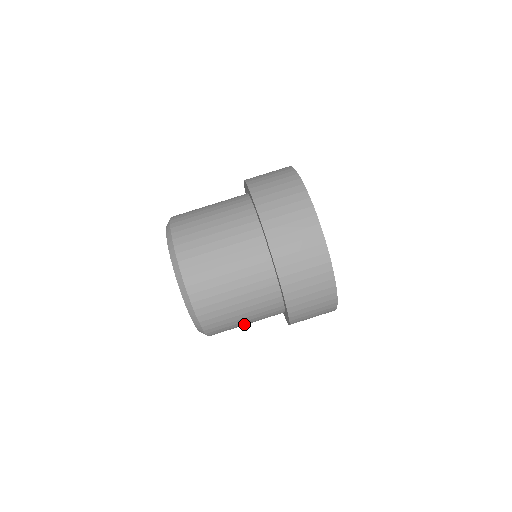
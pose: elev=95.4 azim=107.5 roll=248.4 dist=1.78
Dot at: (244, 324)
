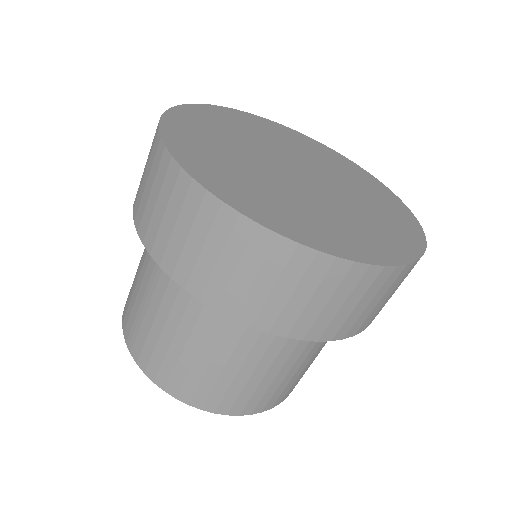
Dot at: occluded
